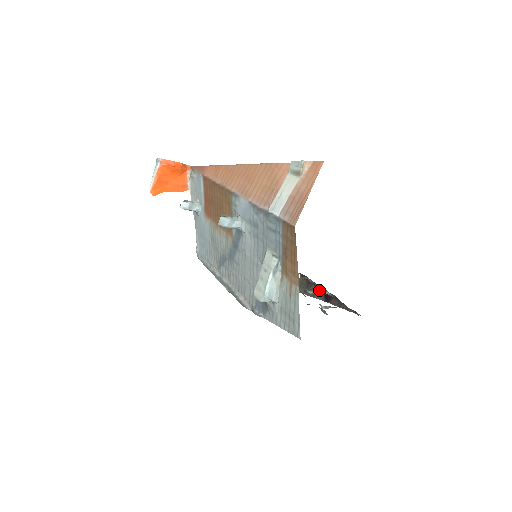
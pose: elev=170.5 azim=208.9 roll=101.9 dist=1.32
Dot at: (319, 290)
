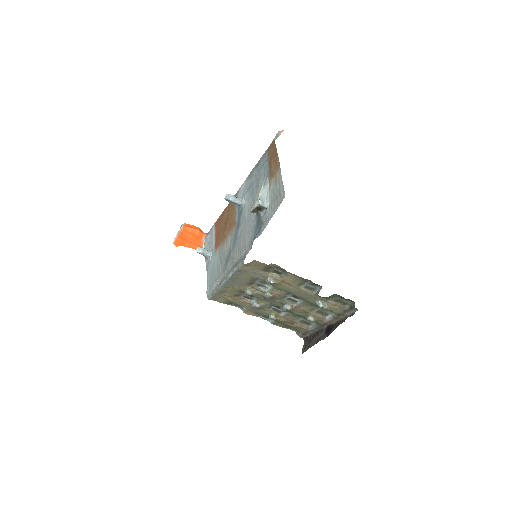
Dot at: (321, 333)
